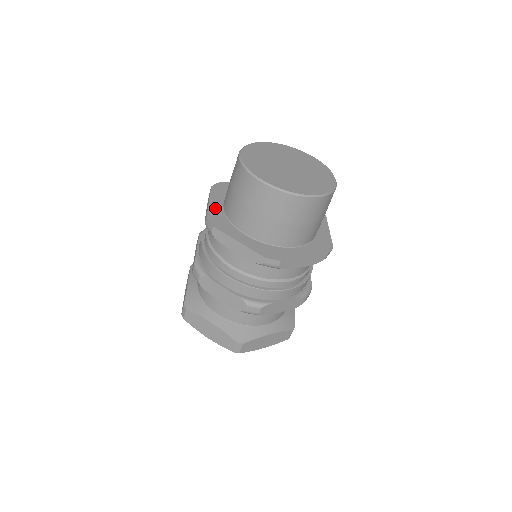
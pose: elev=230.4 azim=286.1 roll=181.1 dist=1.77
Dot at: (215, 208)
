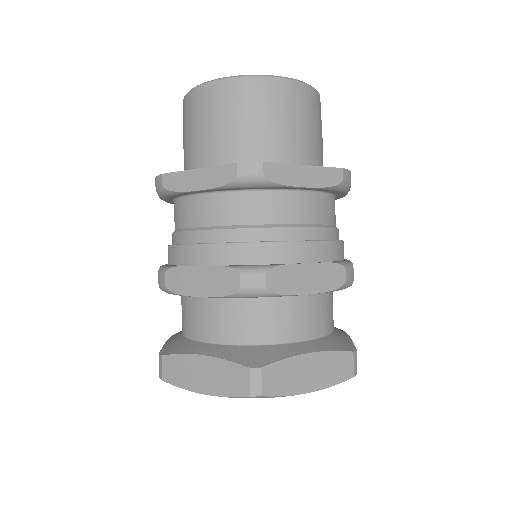
Dot at: occluded
